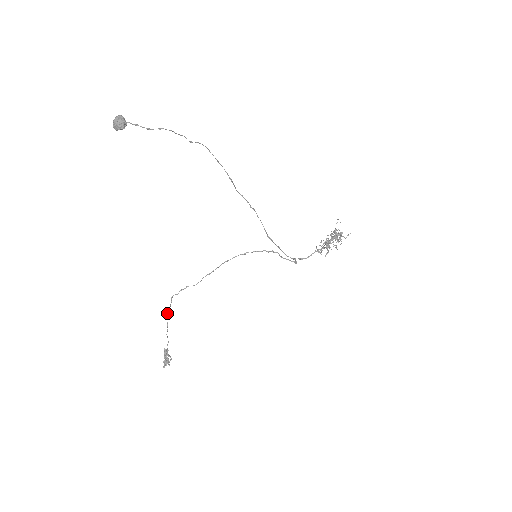
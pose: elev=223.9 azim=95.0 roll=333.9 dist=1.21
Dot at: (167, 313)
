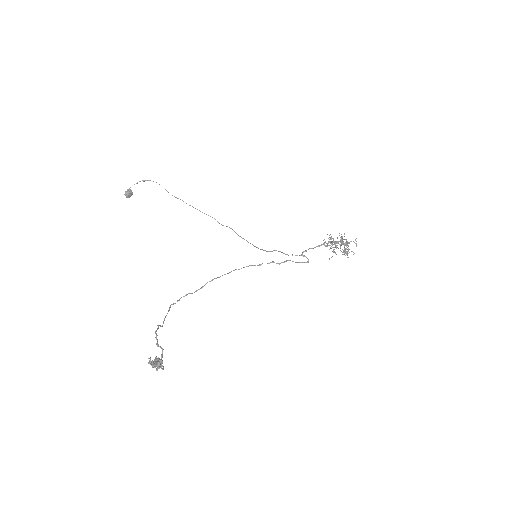
Dot at: (163, 321)
